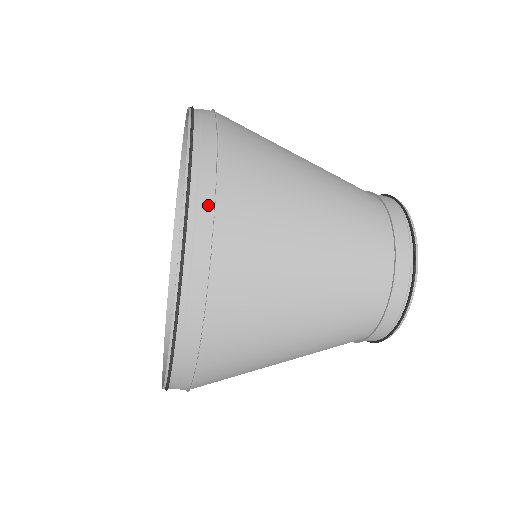
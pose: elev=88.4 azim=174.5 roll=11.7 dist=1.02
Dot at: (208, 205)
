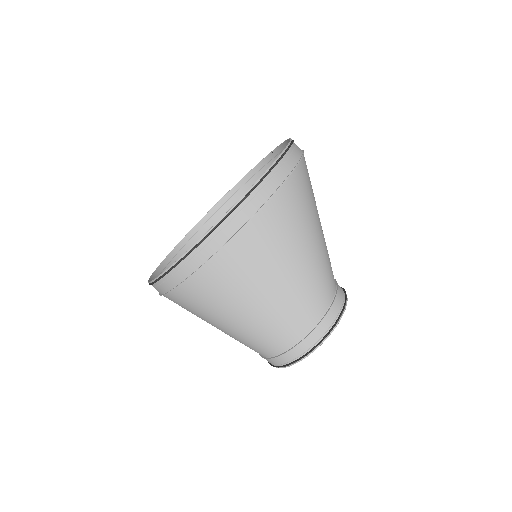
Dot at: (225, 238)
